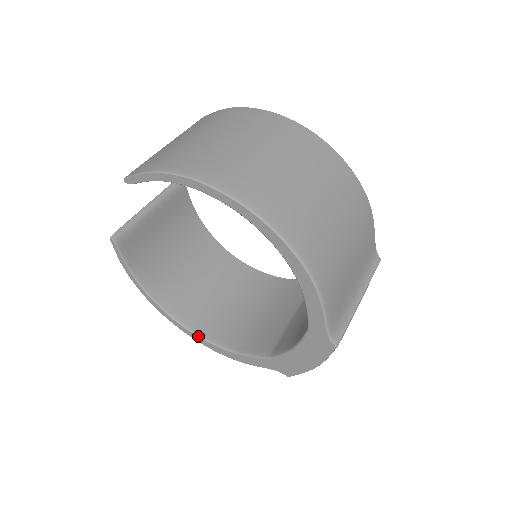
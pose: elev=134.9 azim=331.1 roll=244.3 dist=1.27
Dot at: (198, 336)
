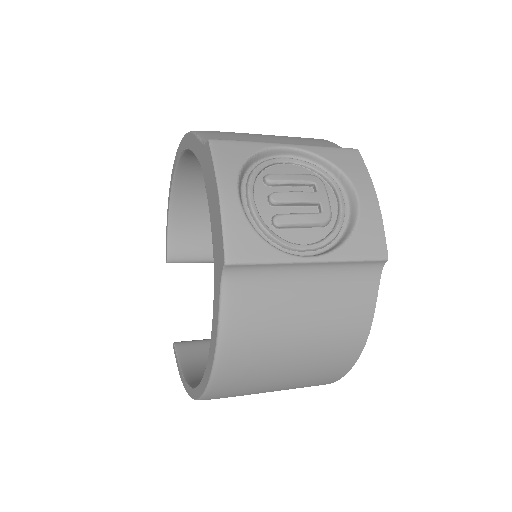
Dot at: (203, 376)
